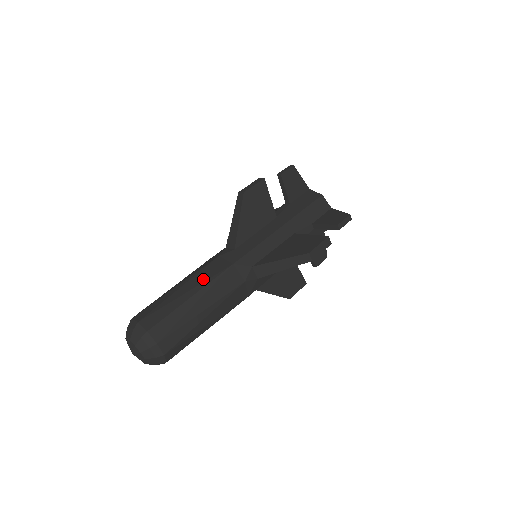
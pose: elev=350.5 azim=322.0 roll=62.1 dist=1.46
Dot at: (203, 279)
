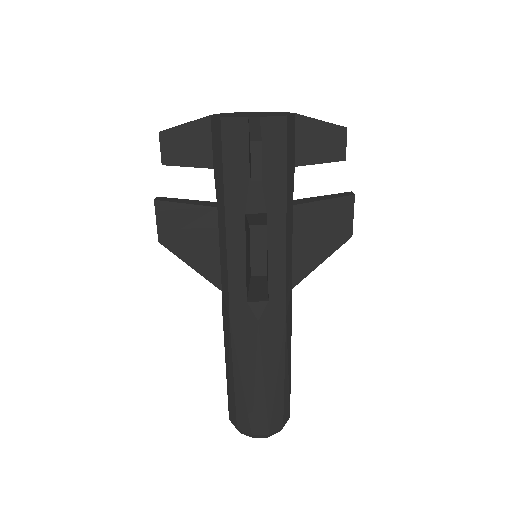
Dot at: (276, 356)
